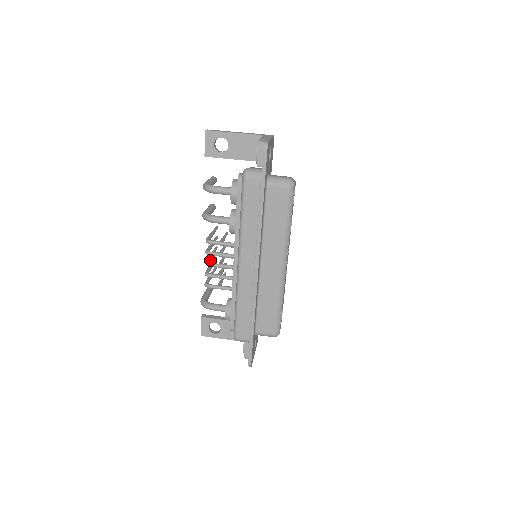
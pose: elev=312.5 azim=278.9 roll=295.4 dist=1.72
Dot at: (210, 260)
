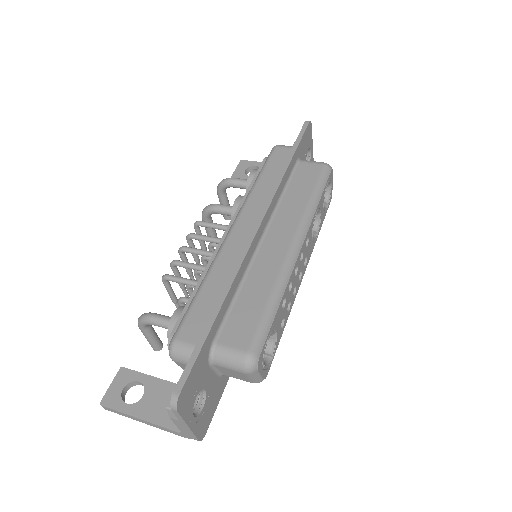
Dot at: (186, 260)
